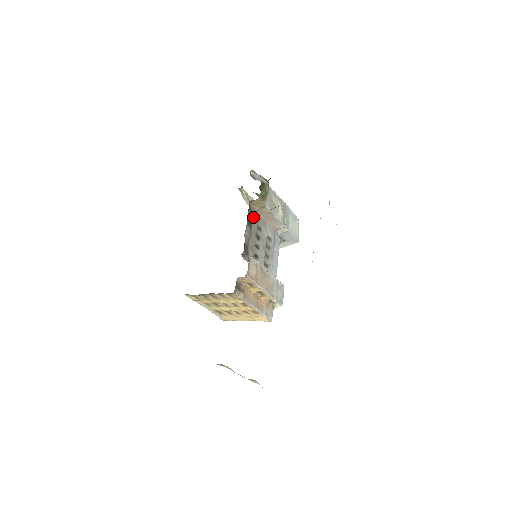
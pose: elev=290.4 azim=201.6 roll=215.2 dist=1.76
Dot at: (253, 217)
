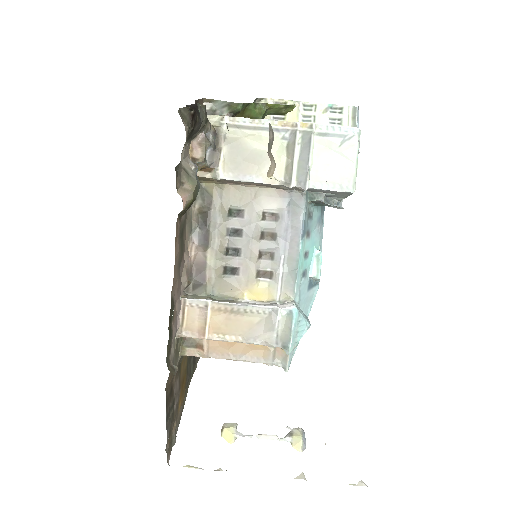
Dot at: (213, 202)
